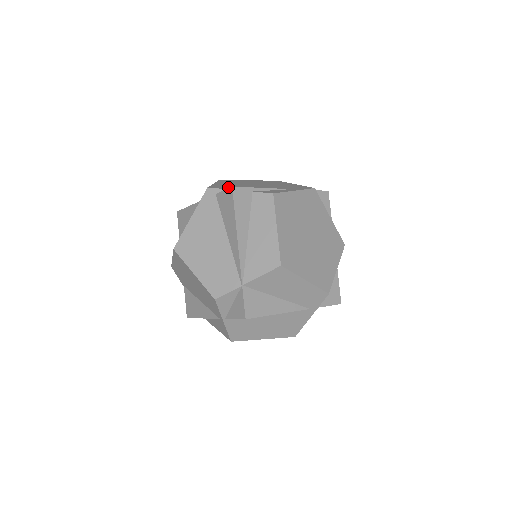
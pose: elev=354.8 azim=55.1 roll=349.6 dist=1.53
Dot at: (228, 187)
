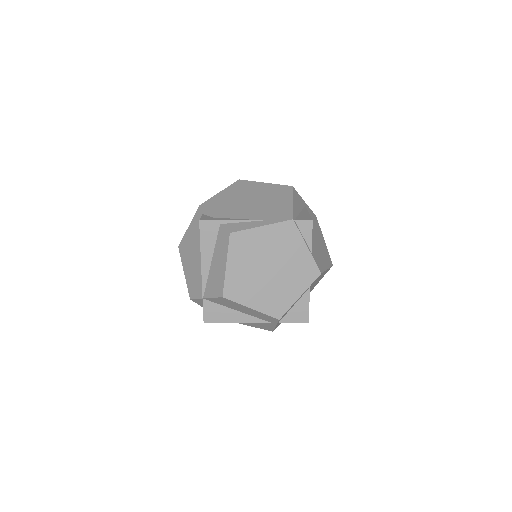
Dot at: (216, 207)
